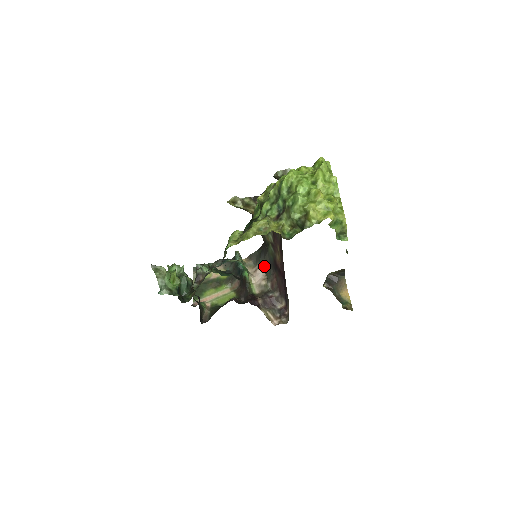
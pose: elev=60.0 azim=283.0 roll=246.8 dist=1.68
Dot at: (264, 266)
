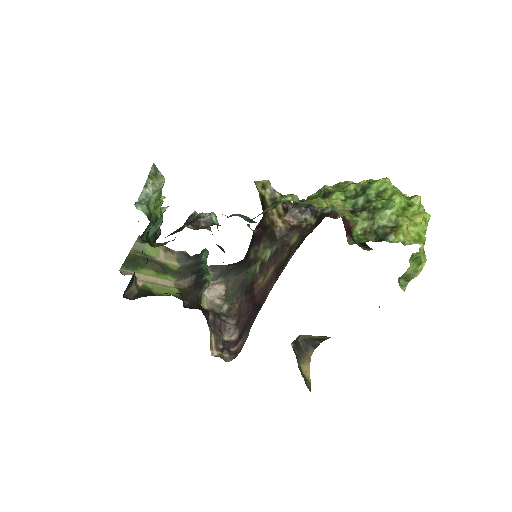
Dot at: (230, 284)
